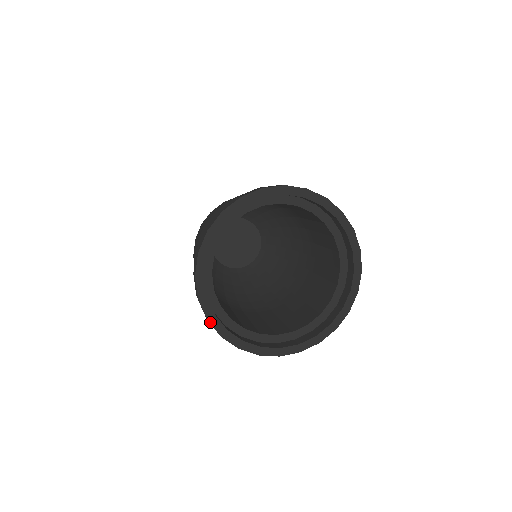
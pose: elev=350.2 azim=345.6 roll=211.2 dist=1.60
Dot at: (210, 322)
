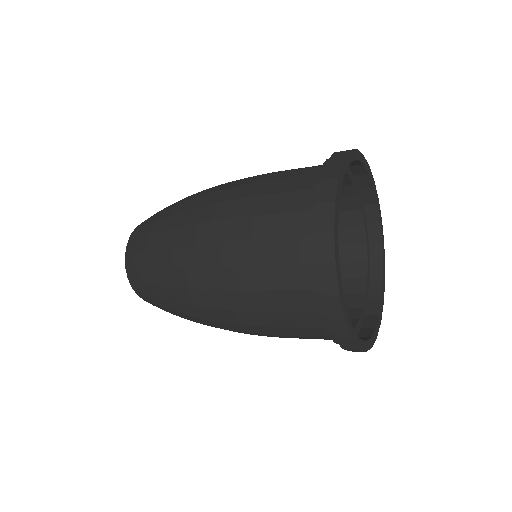
Dot at: (340, 298)
